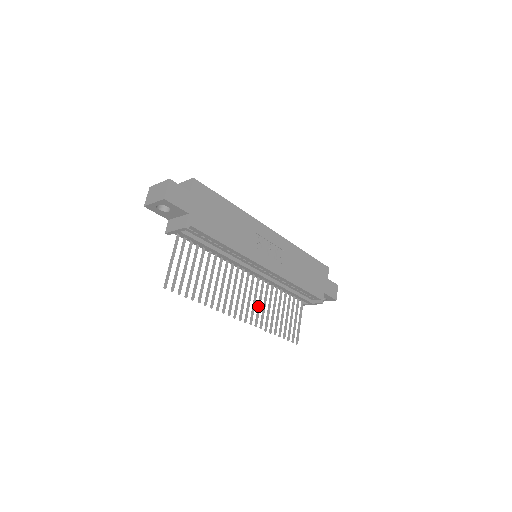
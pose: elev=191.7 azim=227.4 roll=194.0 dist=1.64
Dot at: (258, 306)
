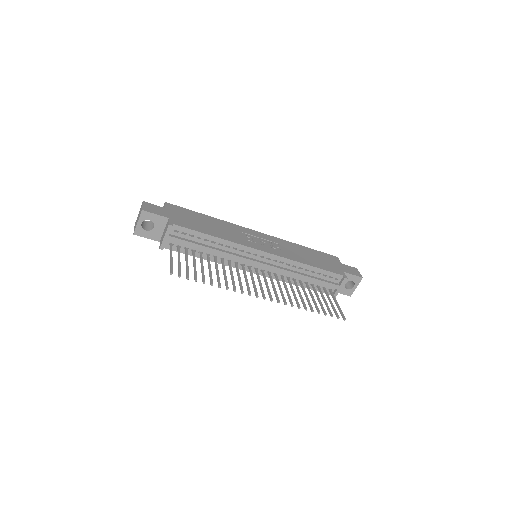
Dot at: (280, 291)
